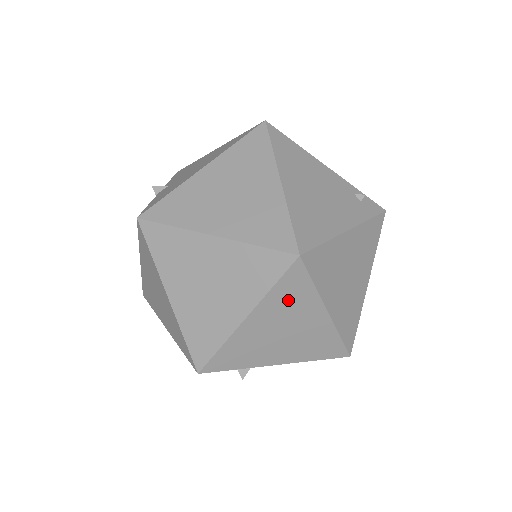
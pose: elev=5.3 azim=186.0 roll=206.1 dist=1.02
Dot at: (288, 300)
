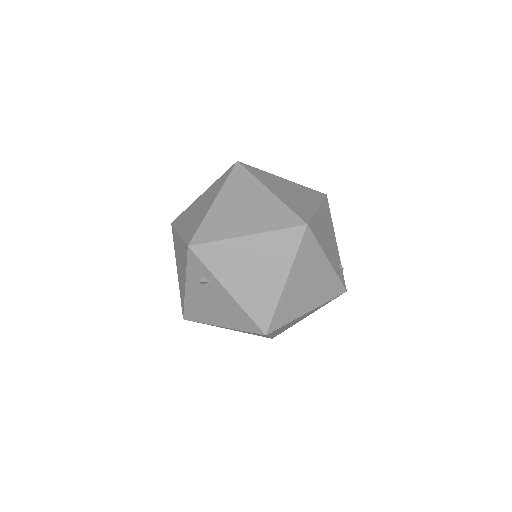
Dot at: (277, 247)
